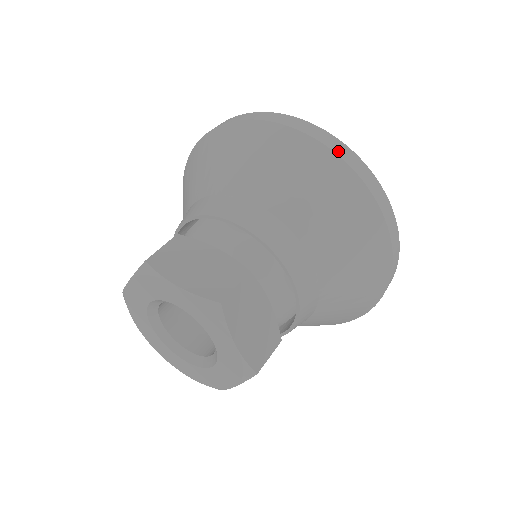
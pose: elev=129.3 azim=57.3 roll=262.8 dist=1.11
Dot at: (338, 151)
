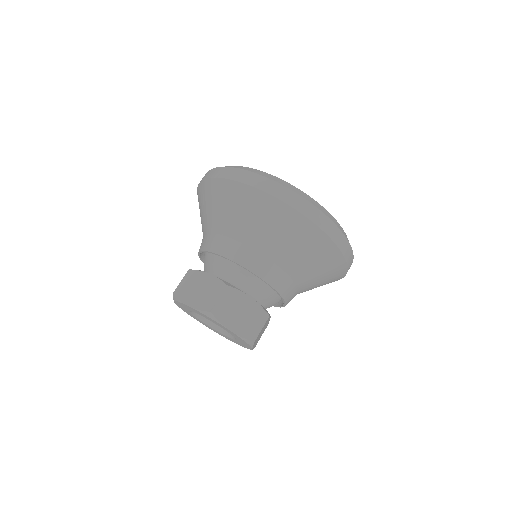
Dot at: (261, 187)
